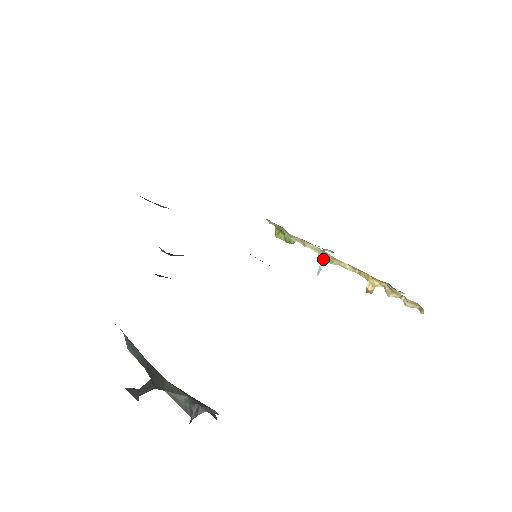
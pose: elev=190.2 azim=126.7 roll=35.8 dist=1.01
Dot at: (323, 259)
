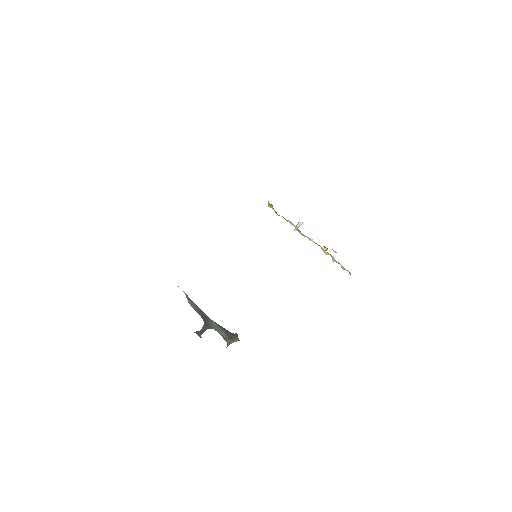
Dot at: occluded
